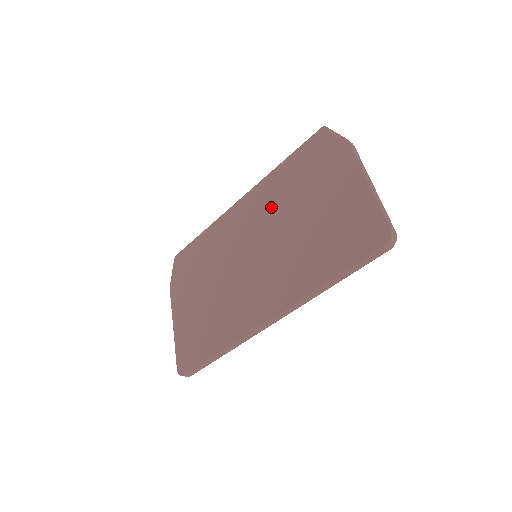
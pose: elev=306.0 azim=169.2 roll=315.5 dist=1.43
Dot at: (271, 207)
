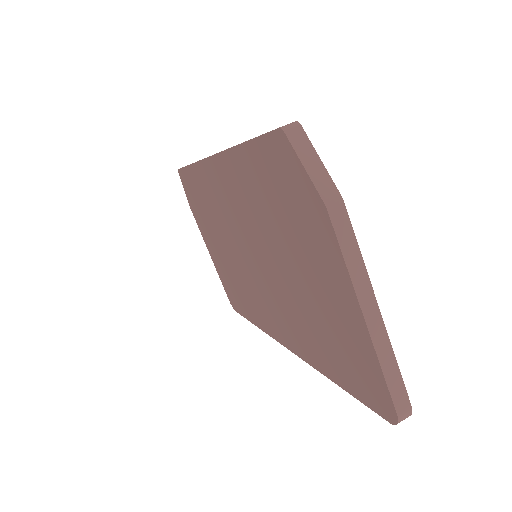
Dot at: (249, 214)
